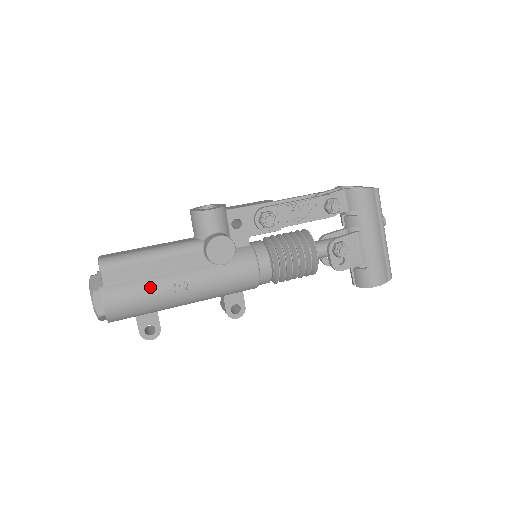
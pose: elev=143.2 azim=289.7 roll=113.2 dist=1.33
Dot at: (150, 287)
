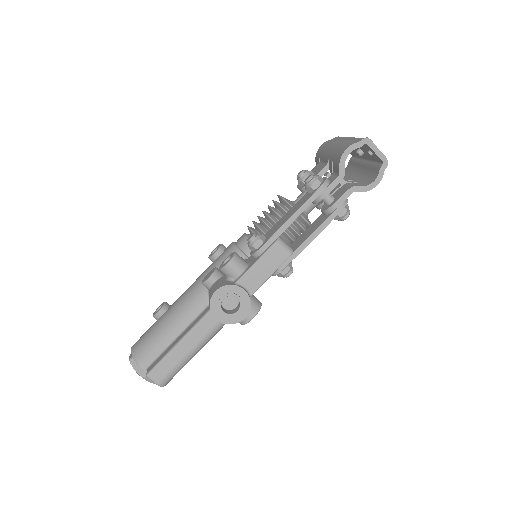
Dot at: occluded
